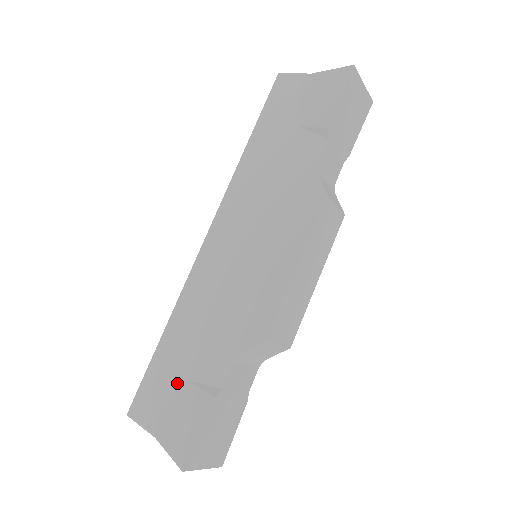
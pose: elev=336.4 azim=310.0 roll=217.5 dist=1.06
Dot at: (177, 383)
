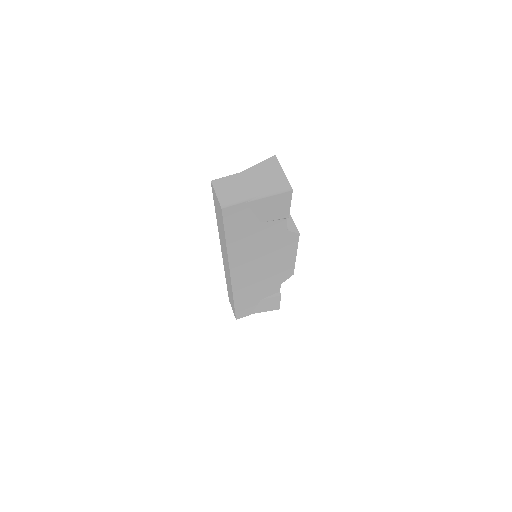
Dot at: (256, 303)
